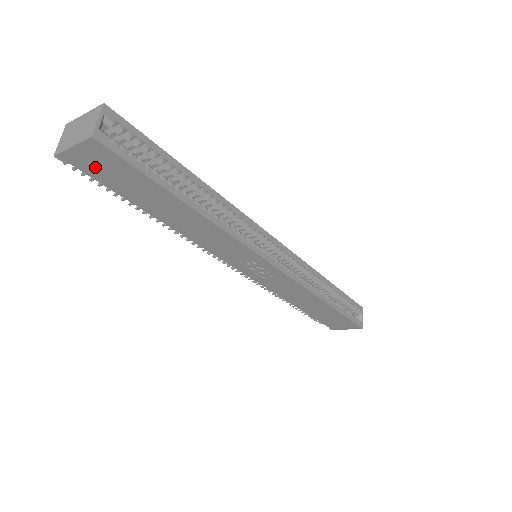
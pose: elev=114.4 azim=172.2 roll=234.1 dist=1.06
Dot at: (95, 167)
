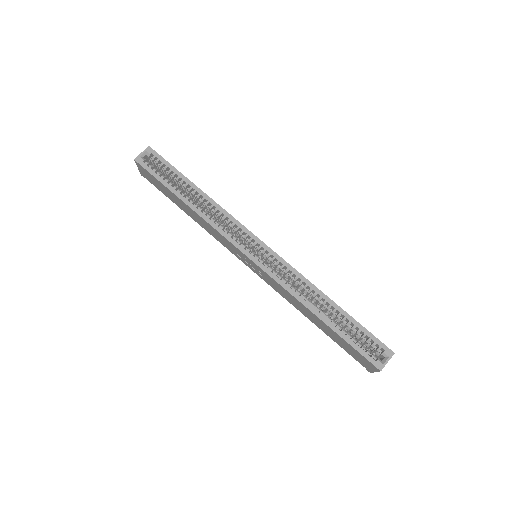
Dot at: (150, 179)
